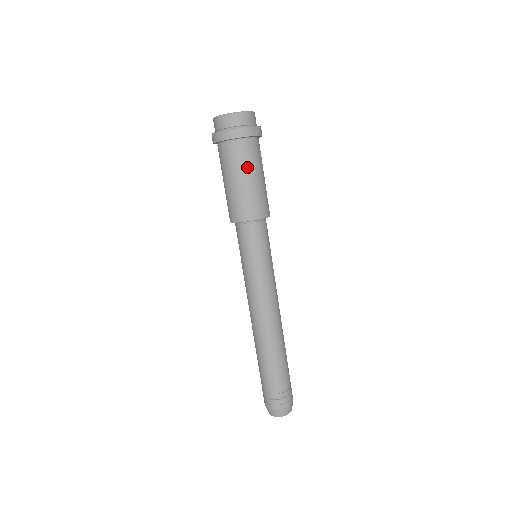
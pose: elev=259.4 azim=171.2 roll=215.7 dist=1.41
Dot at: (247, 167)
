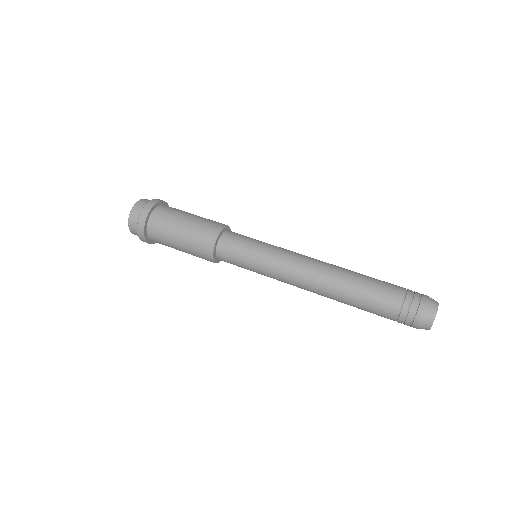
Dot at: (172, 223)
